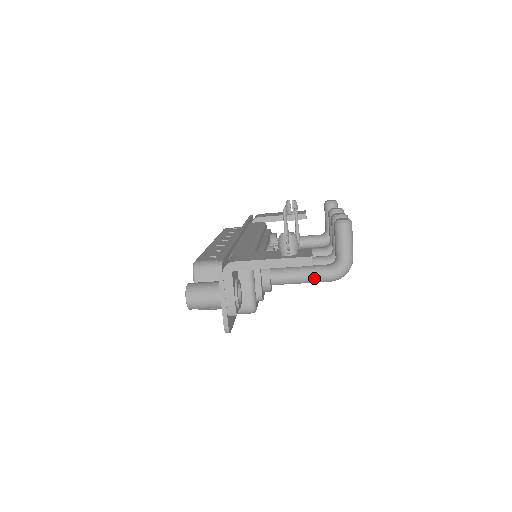
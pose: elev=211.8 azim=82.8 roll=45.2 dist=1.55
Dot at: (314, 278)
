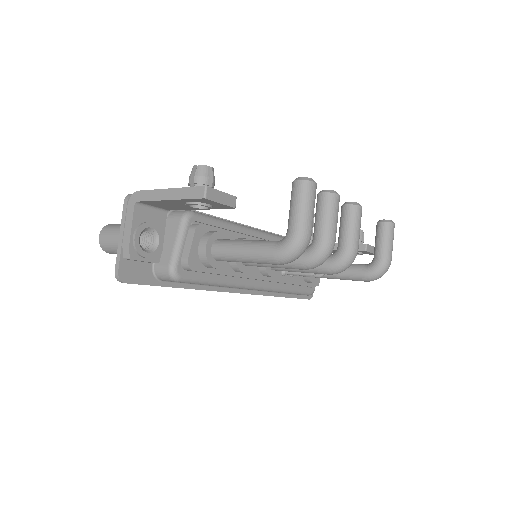
Dot at: (255, 253)
